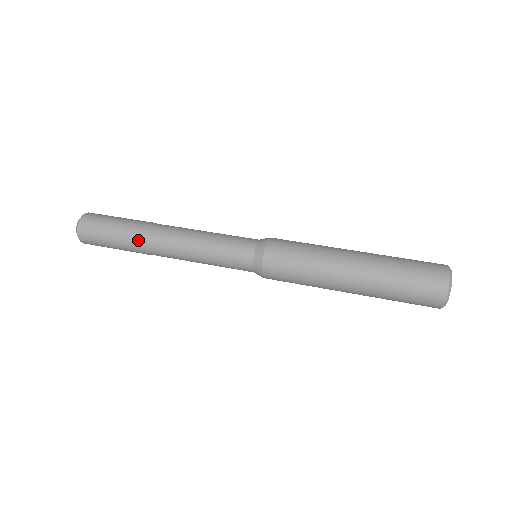
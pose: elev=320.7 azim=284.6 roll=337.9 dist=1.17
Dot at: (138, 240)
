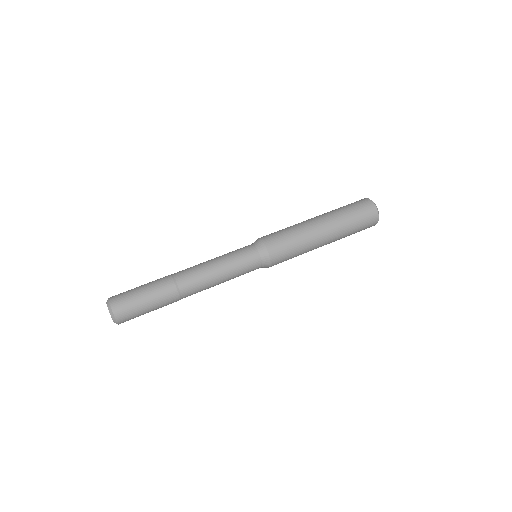
Dot at: (169, 288)
